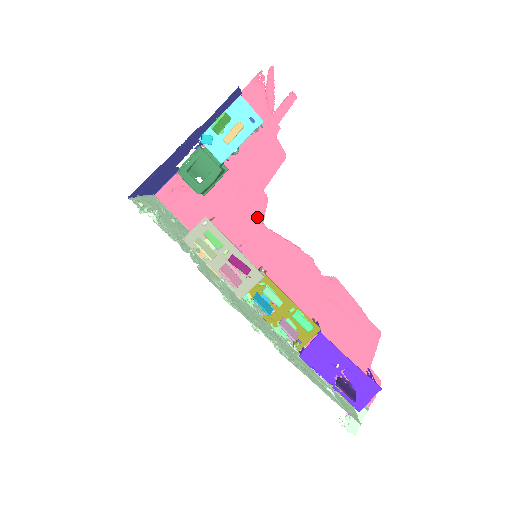
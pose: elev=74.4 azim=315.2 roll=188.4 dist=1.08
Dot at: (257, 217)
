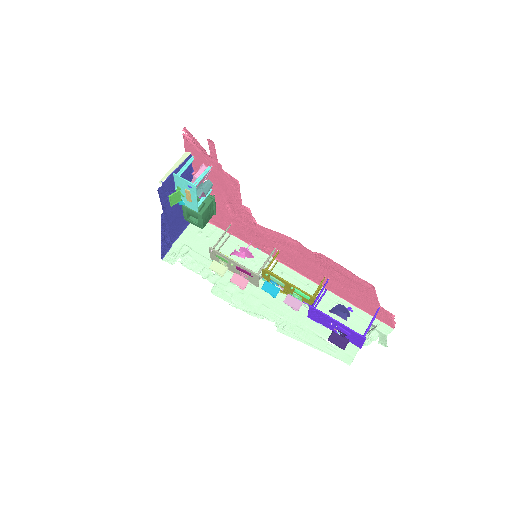
Dot at: (251, 220)
